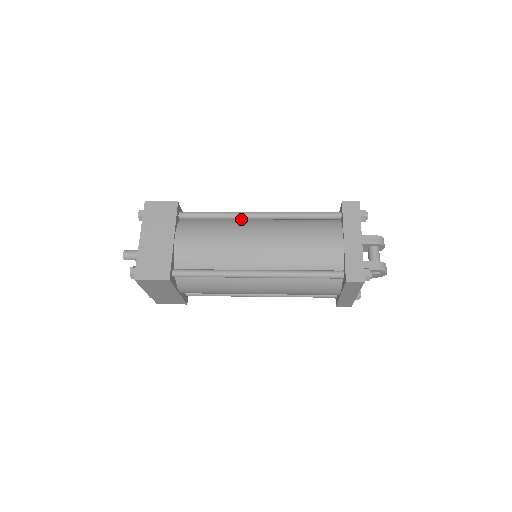
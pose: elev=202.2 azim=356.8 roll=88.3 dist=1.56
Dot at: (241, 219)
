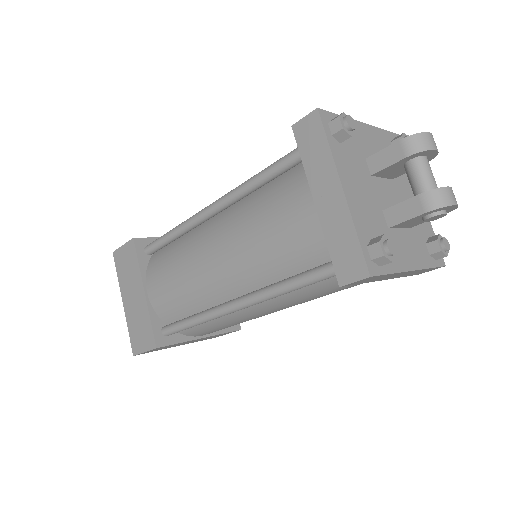
Dot at: (201, 223)
